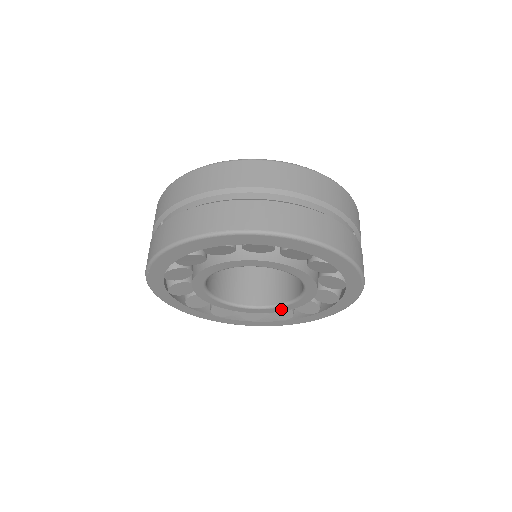
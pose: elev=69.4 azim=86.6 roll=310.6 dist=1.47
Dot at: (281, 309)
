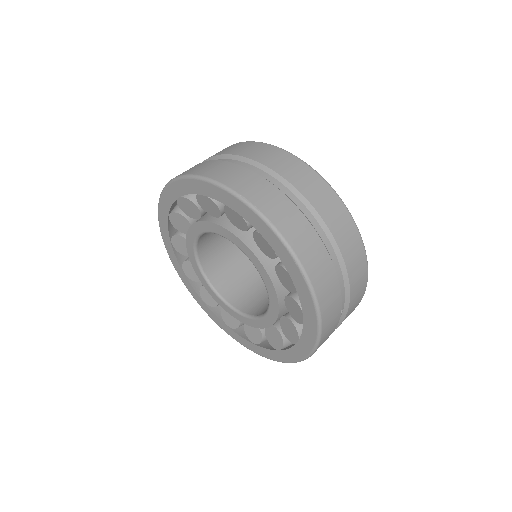
Dot at: (233, 313)
